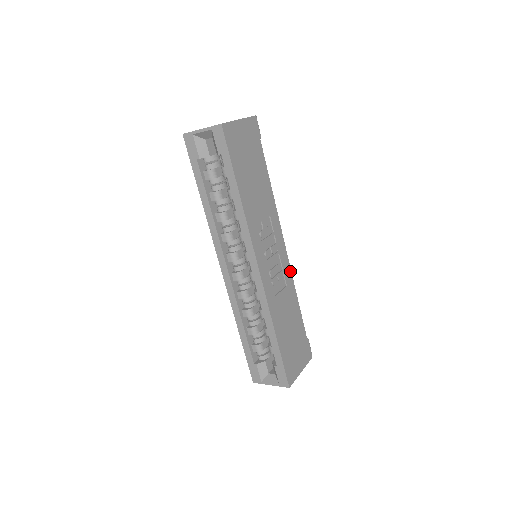
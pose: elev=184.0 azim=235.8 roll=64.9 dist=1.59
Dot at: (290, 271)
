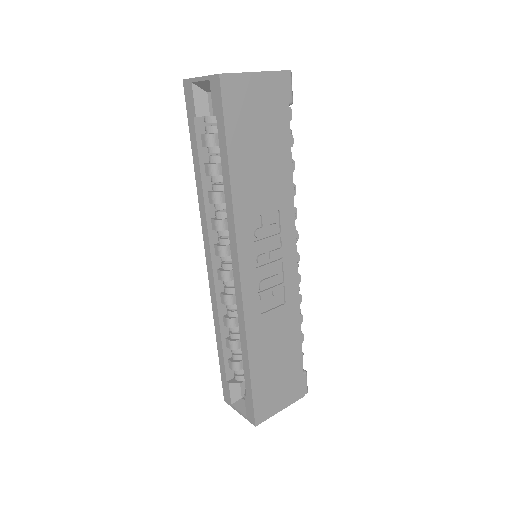
Dot at: (297, 286)
